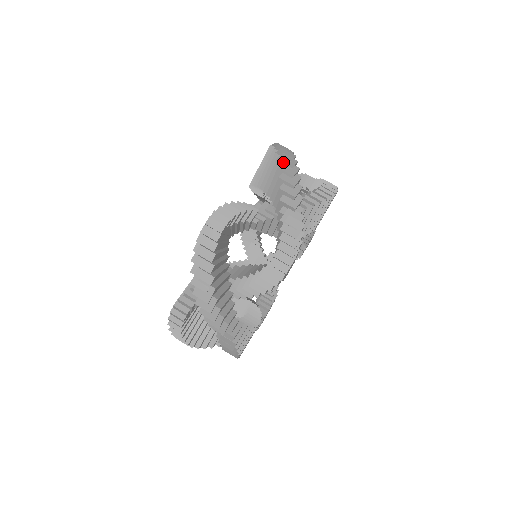
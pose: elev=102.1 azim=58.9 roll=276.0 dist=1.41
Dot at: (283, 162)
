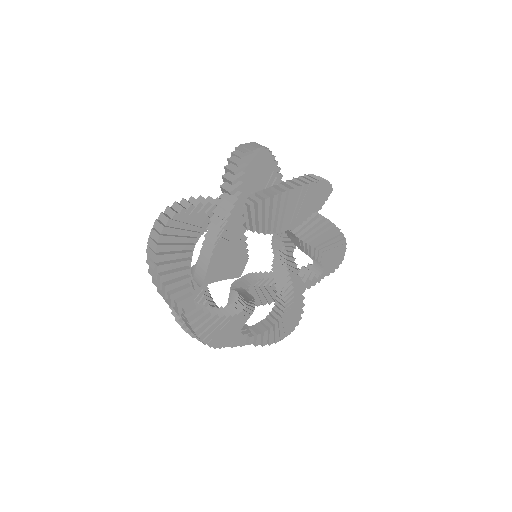
Dot at: (235, 154)
